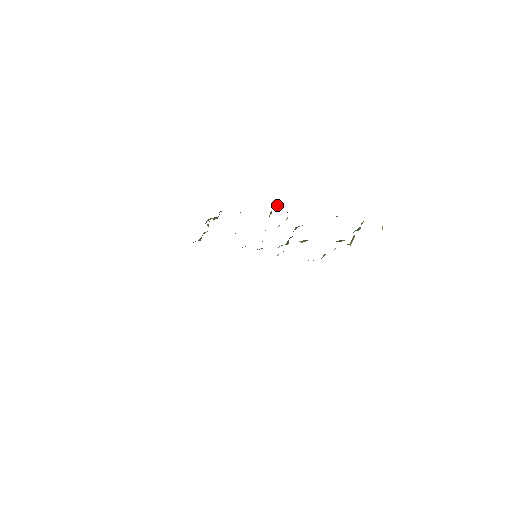
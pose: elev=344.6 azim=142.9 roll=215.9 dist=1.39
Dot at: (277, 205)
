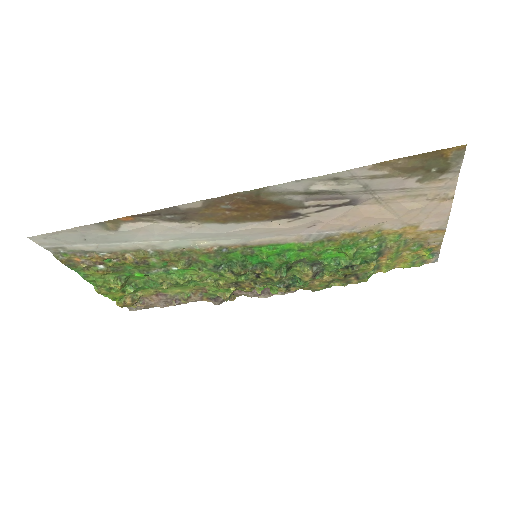
Dot at: (234, 298)
